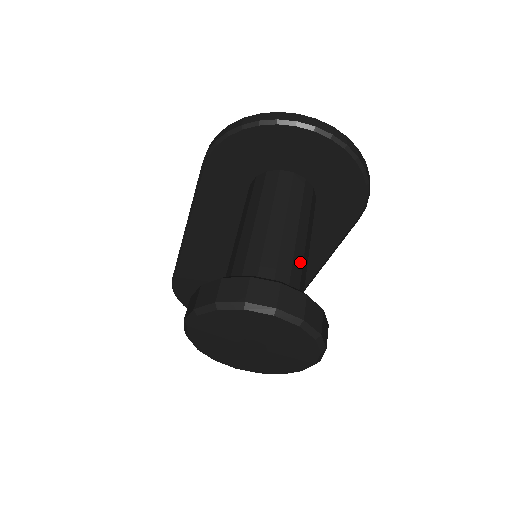
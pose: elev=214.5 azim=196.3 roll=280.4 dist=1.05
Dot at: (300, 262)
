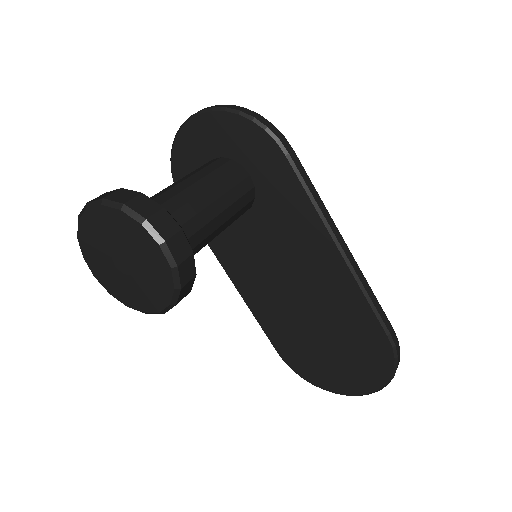
Dot at: (174, 193)
